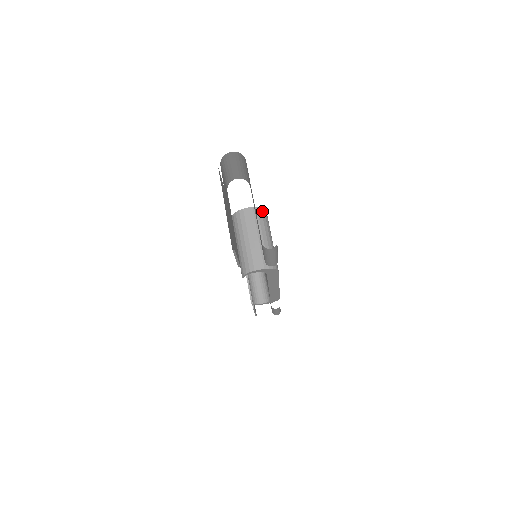
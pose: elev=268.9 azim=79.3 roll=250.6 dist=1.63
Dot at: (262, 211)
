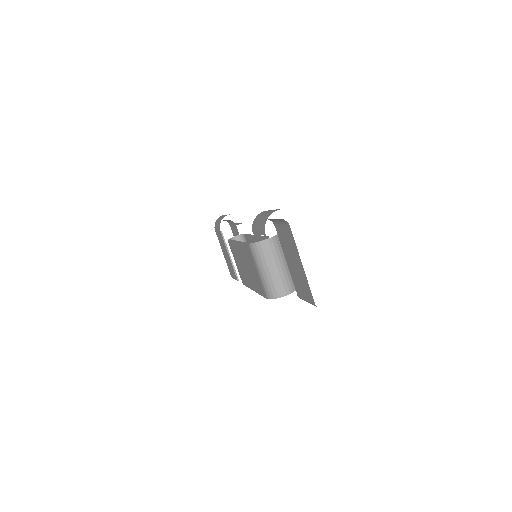
Dot at: occluded
